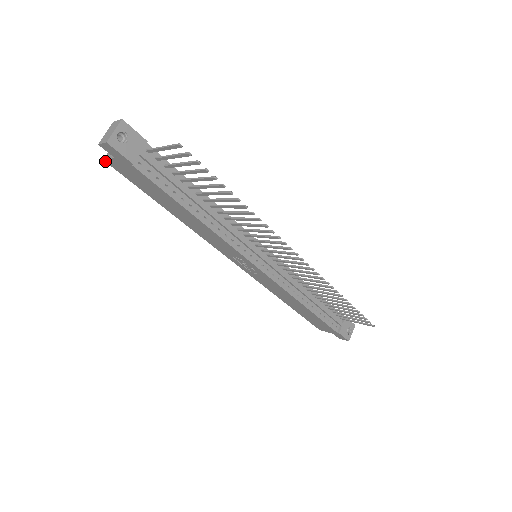
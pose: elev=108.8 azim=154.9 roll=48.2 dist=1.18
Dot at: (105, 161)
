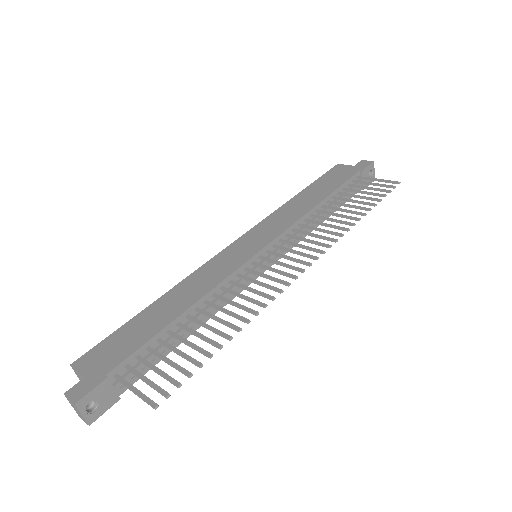
Dot at: occluded
